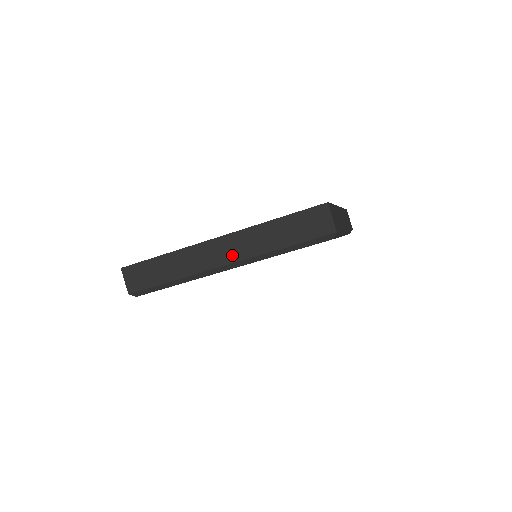
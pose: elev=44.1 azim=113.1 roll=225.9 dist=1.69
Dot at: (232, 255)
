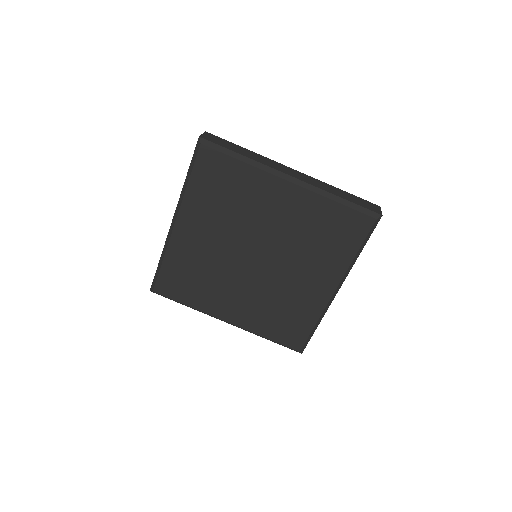
Dot at: (300, 178)
